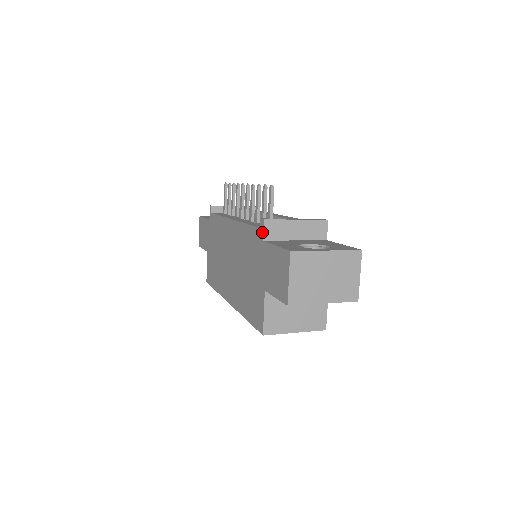
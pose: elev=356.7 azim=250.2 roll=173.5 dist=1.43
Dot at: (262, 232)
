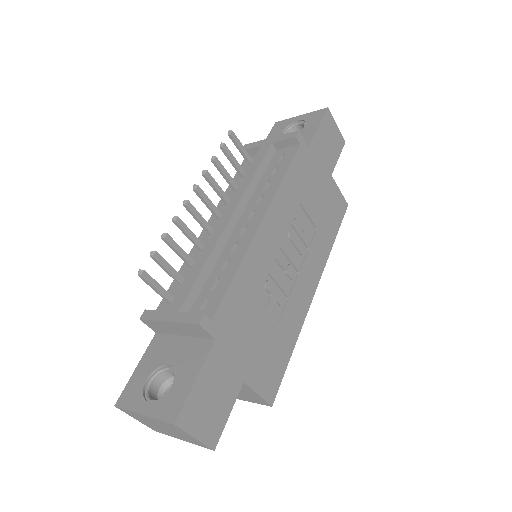
Dot at: occluded
